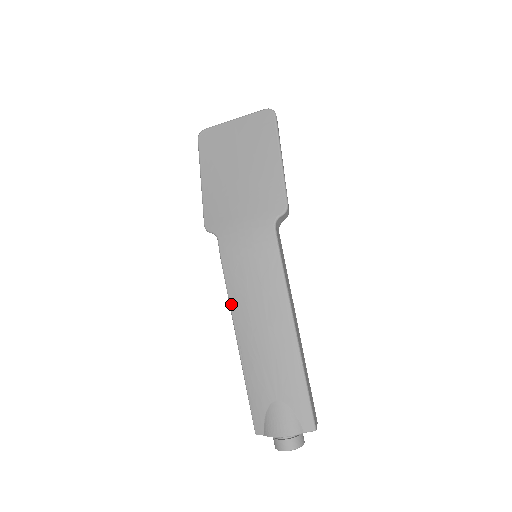
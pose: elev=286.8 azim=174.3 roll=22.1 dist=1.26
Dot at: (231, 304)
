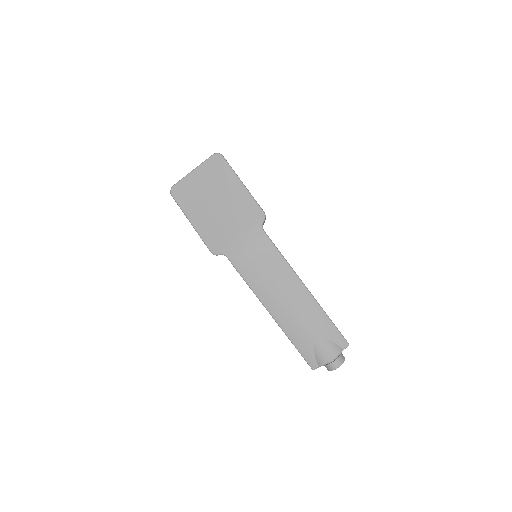
Dot at: (257, 295)
